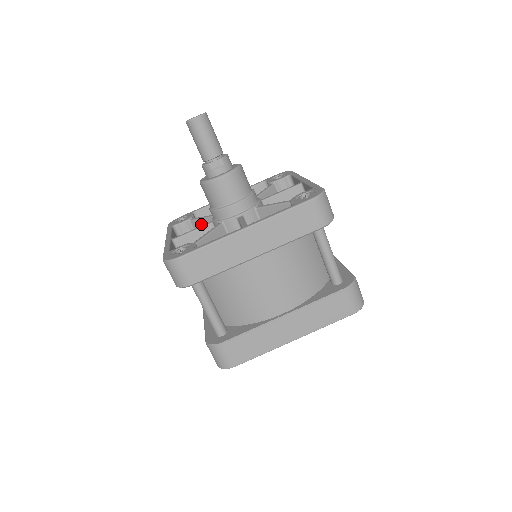
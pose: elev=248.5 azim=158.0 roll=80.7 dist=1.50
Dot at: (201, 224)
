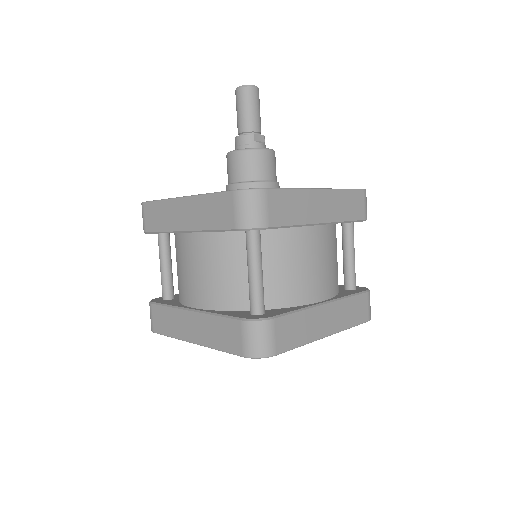
Dot at: occluded
